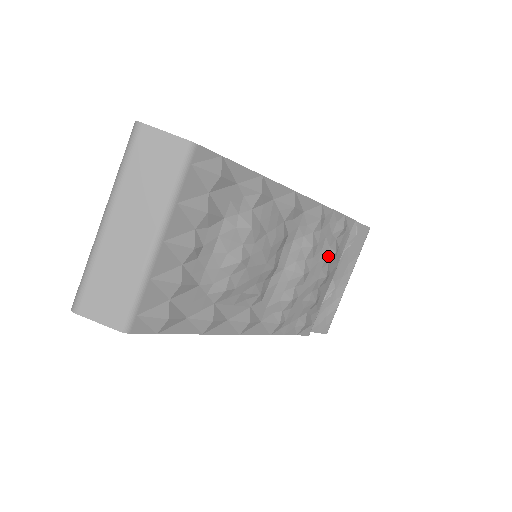
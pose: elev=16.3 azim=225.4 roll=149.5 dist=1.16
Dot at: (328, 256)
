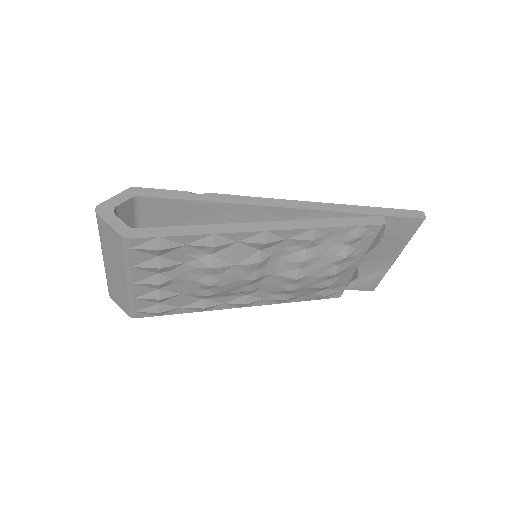
Dot at: (334, 261)
